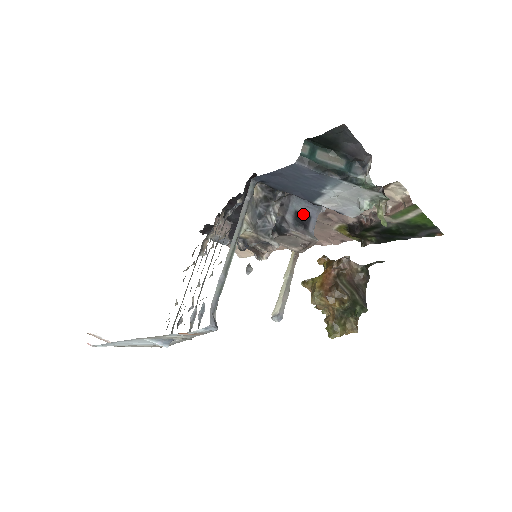
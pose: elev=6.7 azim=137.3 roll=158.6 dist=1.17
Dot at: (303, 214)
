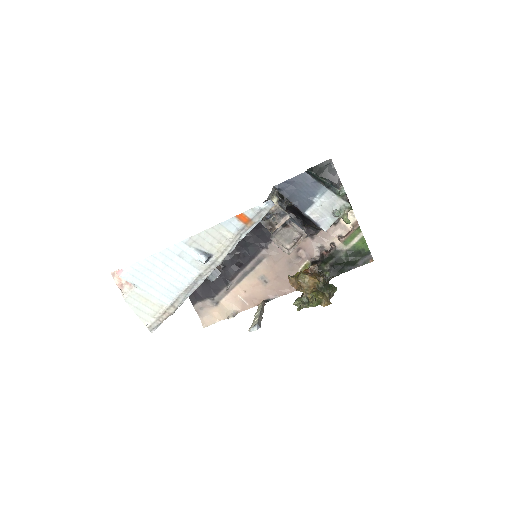
Dot at: occluded
